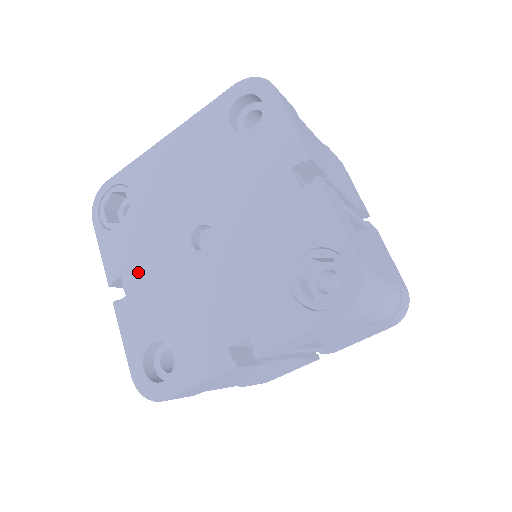
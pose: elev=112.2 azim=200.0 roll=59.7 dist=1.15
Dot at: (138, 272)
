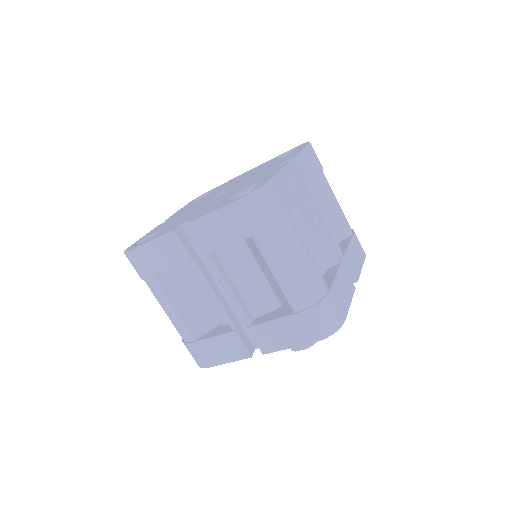
Dot at: occluded
